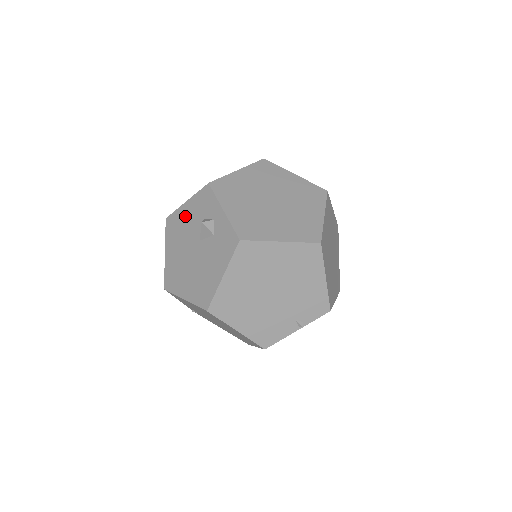
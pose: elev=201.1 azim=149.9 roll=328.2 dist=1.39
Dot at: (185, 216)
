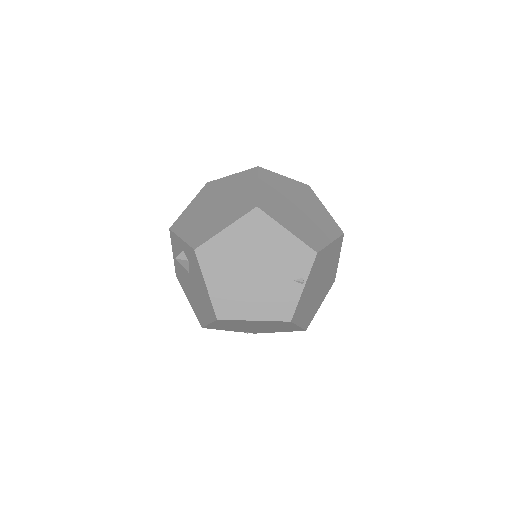
Dot at: (178, 264)
